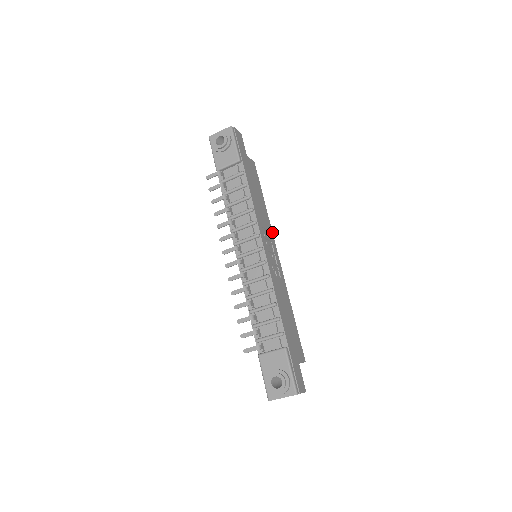
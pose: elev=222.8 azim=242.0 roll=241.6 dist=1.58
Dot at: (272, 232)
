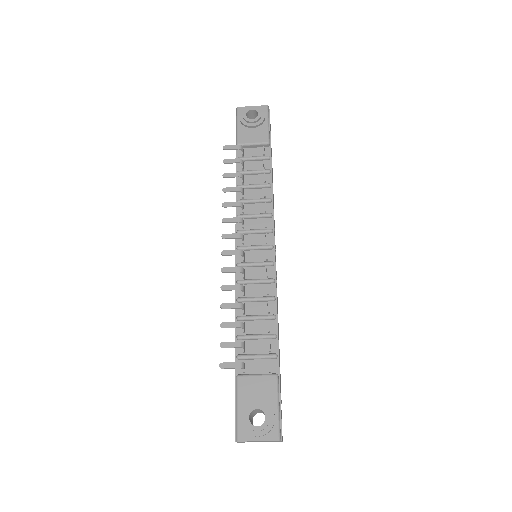
Dot at: occluded
